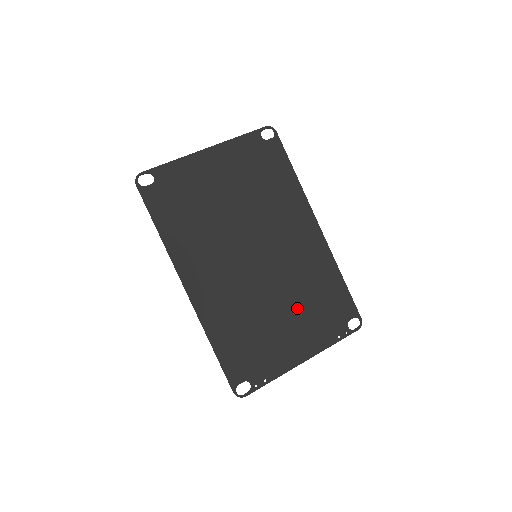
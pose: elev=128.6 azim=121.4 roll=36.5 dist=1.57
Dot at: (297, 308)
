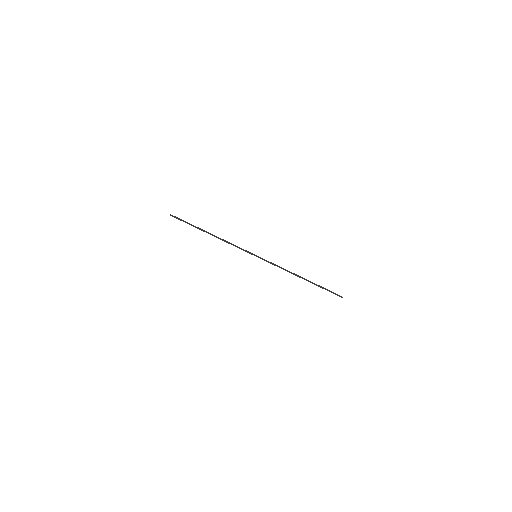
Dot at: occluded
